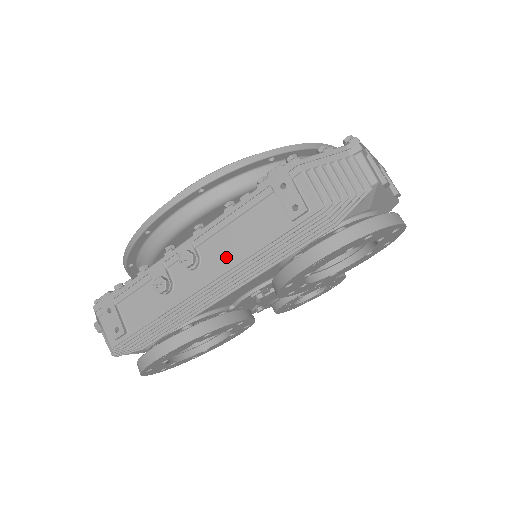
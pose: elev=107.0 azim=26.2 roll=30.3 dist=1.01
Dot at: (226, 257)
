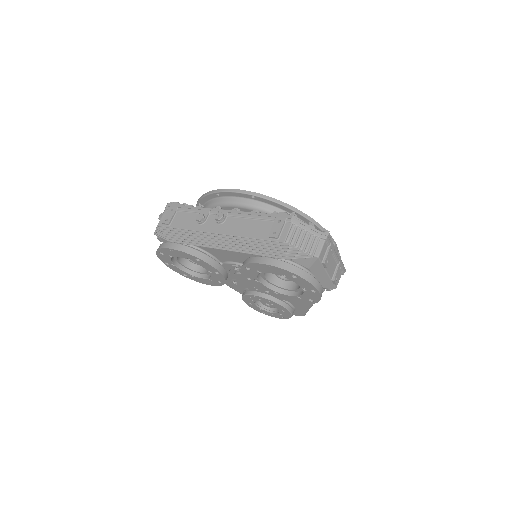
Dot at: (234, 229)
